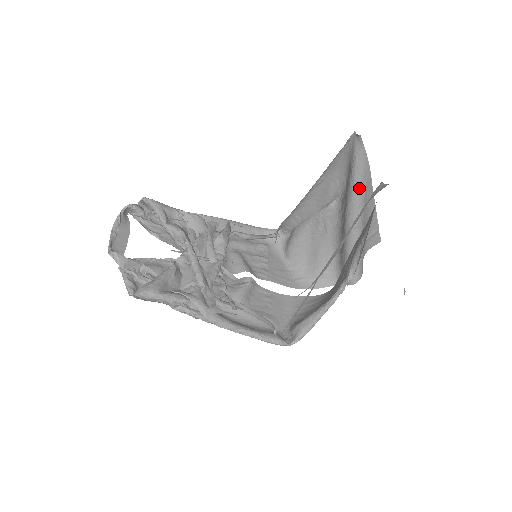
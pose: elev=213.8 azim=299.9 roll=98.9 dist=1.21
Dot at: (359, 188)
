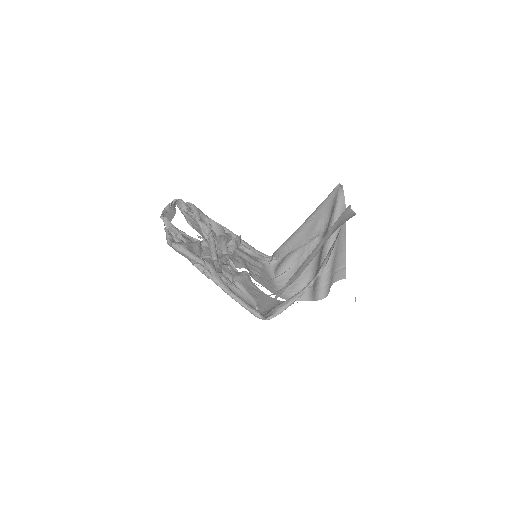
Dot at: occluded
